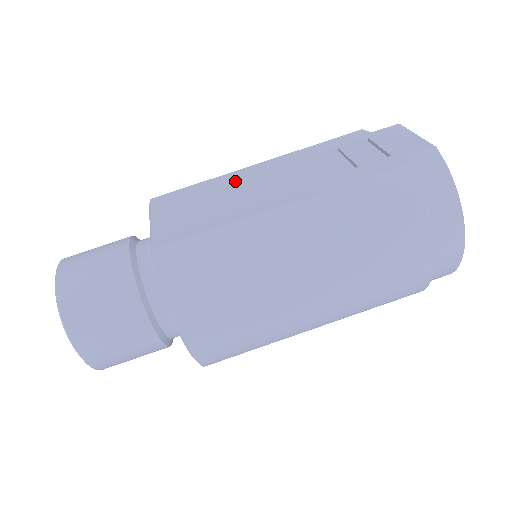
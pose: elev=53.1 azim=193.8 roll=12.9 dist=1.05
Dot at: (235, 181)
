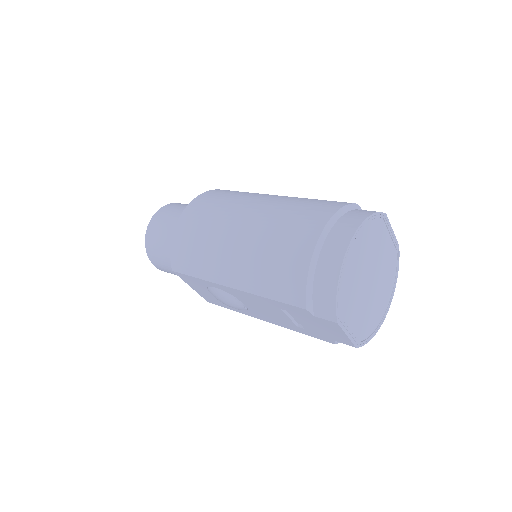
Dot at: occluded
